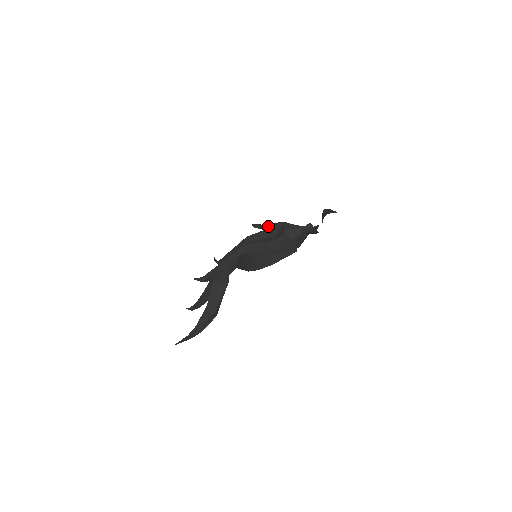
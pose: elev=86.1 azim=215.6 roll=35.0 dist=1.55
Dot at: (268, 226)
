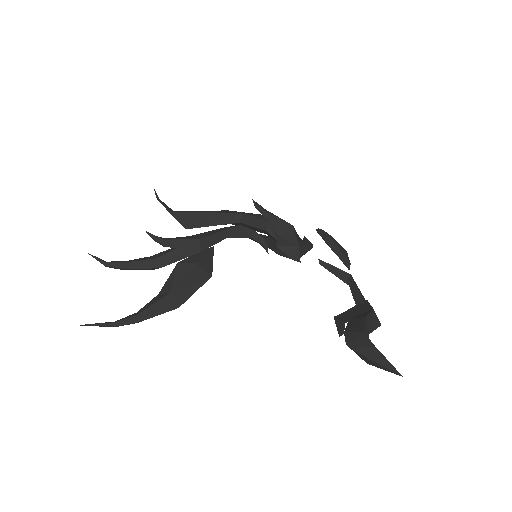
Dot at: (273, 218)
